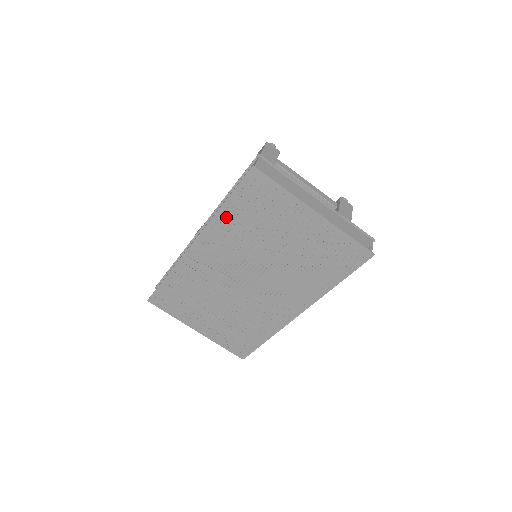
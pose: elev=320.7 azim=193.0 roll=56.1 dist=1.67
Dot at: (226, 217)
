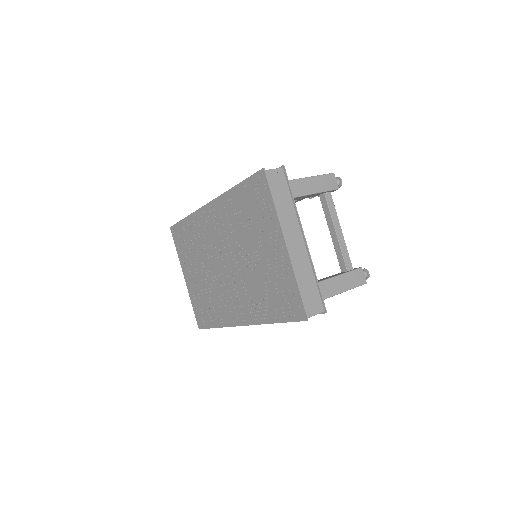
Dot at: (233, 199)
